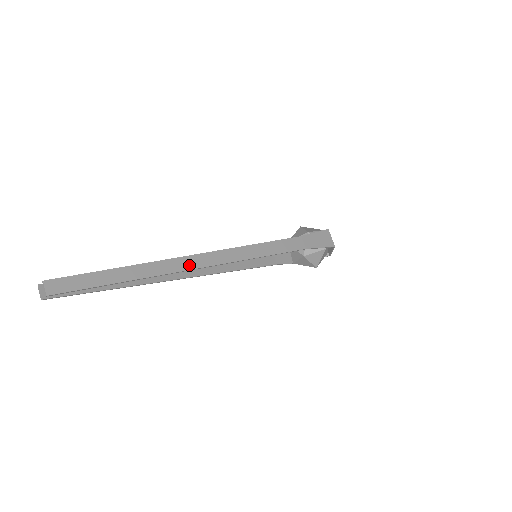
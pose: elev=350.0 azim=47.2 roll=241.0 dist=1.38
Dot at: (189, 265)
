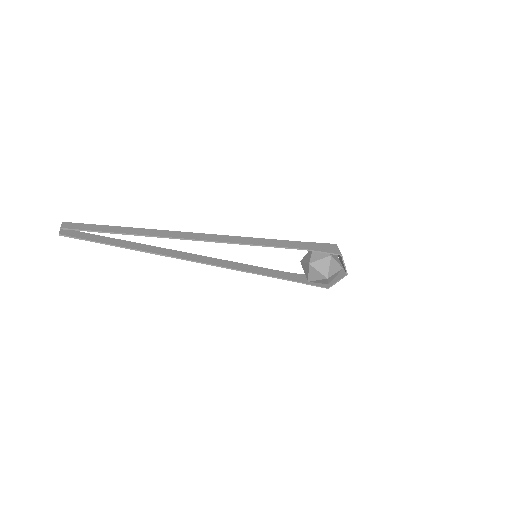
Dot at: (179, 236)
